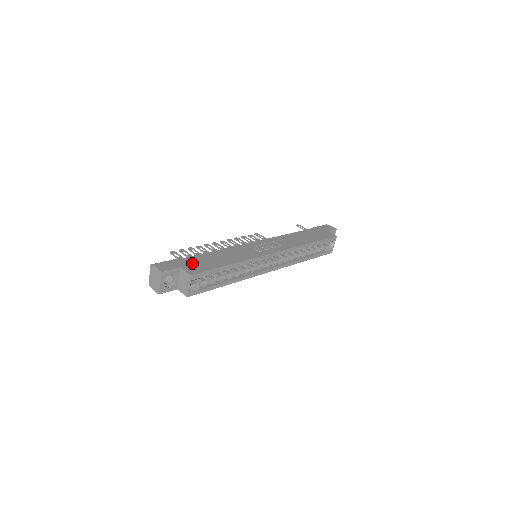
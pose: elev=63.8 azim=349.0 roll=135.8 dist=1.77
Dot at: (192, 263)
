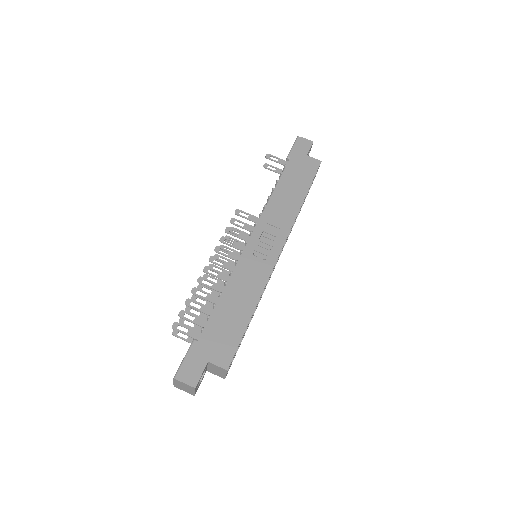
Dot at: (214, 343)
